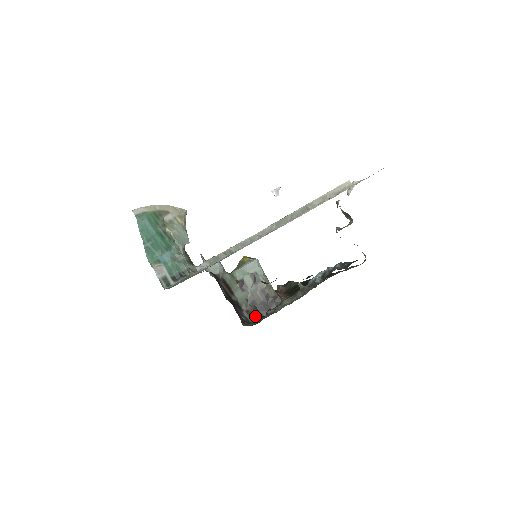
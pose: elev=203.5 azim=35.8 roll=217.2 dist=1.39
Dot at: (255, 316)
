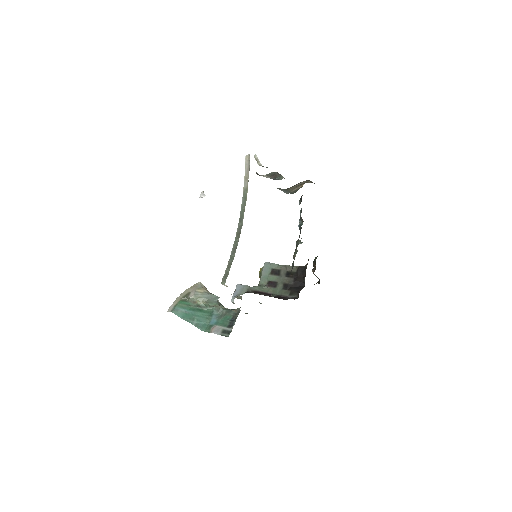
Dot at: (298, 292)
